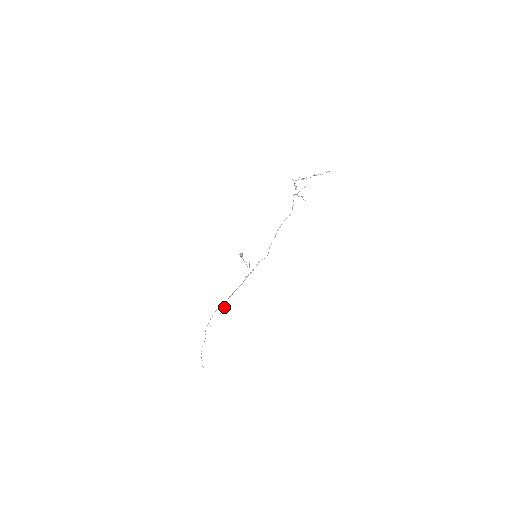
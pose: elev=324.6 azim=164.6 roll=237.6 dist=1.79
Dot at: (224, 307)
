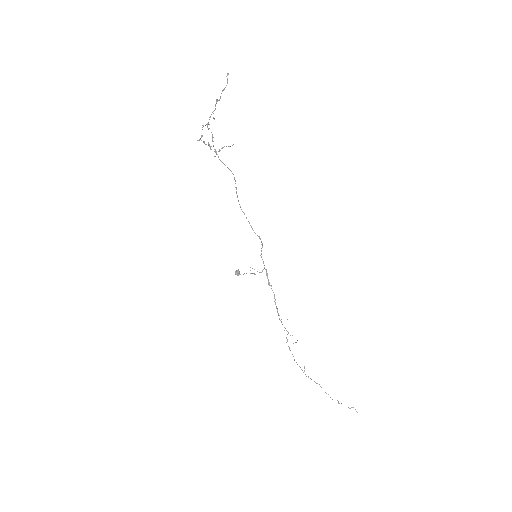
Dot at: occluded
